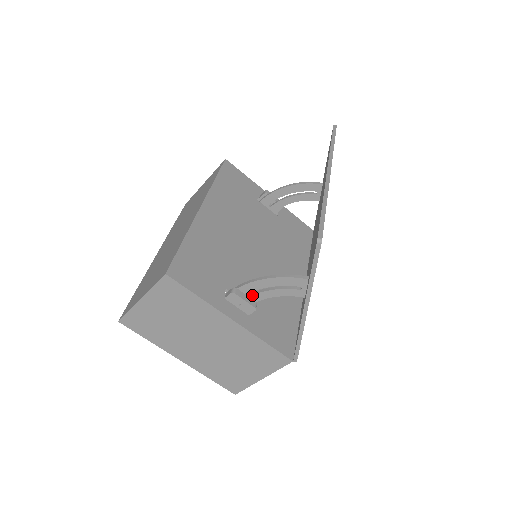
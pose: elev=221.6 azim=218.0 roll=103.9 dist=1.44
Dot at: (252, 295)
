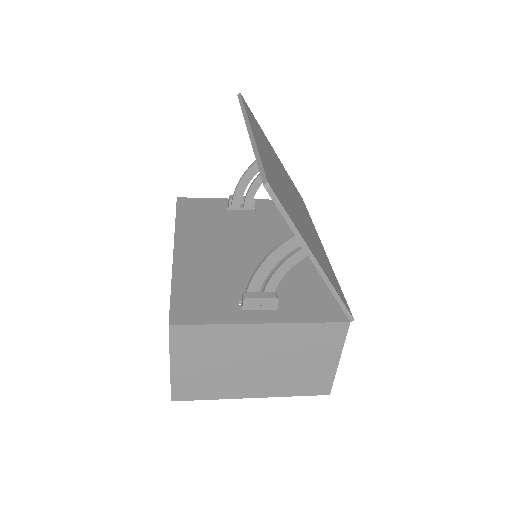
Dot at: (265, 288)
